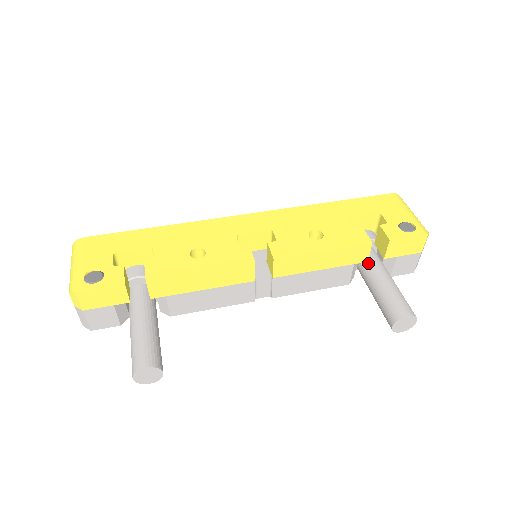
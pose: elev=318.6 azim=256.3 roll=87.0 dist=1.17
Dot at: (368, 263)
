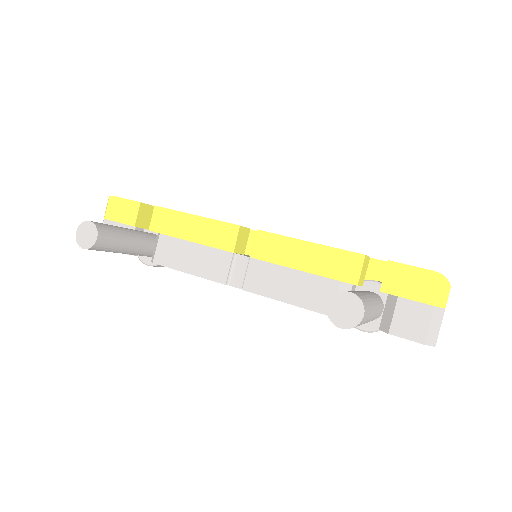
Dot at: occluded
